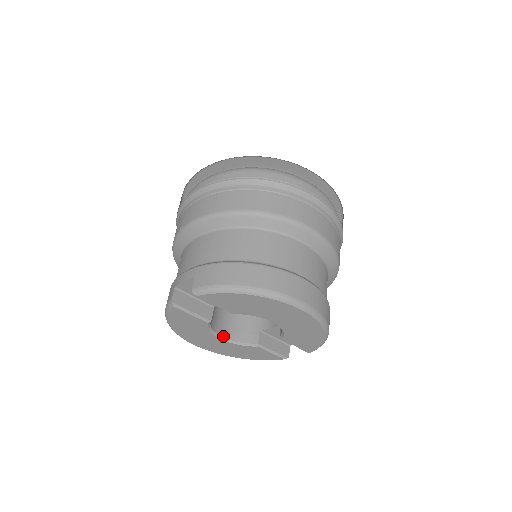
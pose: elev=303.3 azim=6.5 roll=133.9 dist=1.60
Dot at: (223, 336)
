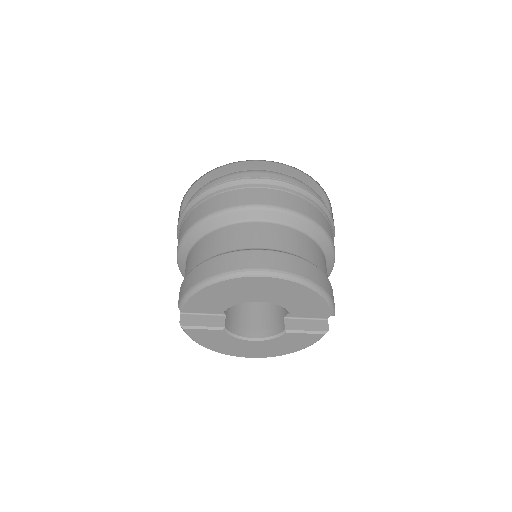
Dot at: (253, 337)
